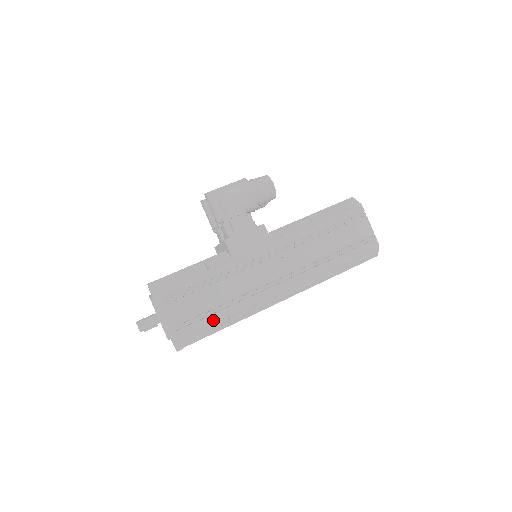
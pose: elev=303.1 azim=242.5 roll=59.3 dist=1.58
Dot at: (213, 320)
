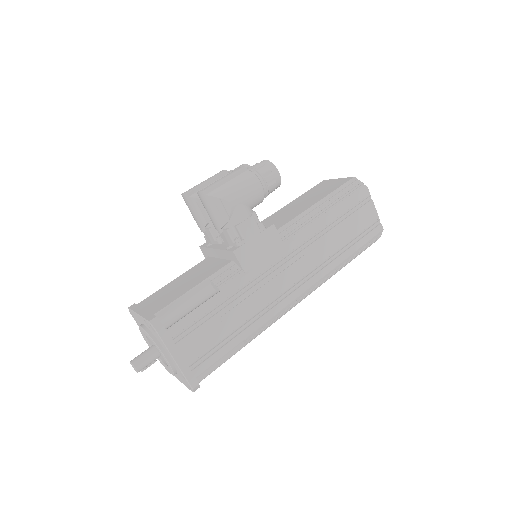
Dot at: (230, 348)
